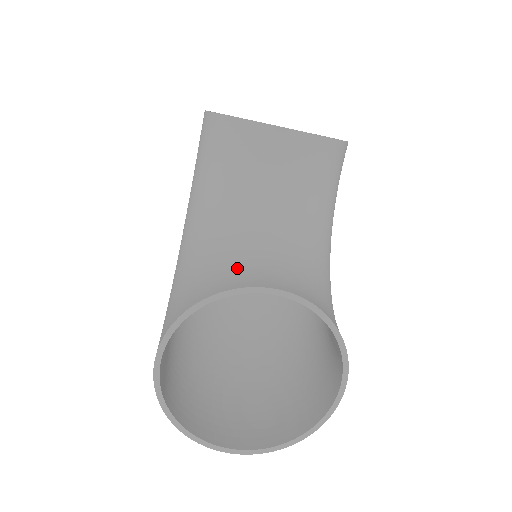
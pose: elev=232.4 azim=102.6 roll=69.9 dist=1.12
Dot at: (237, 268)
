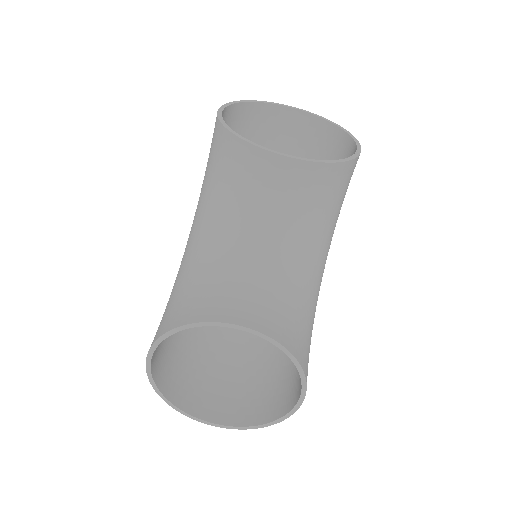
Dot at: (218, 294)
